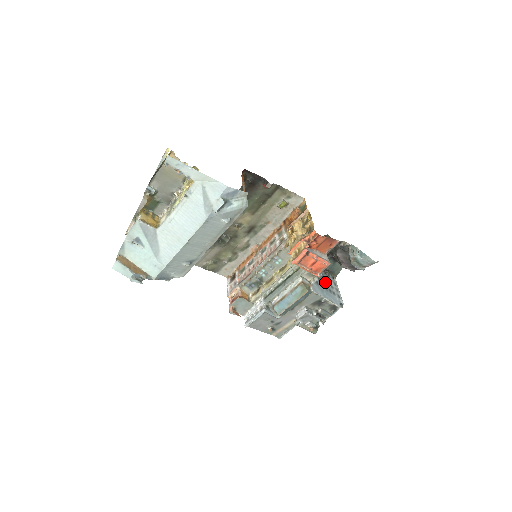
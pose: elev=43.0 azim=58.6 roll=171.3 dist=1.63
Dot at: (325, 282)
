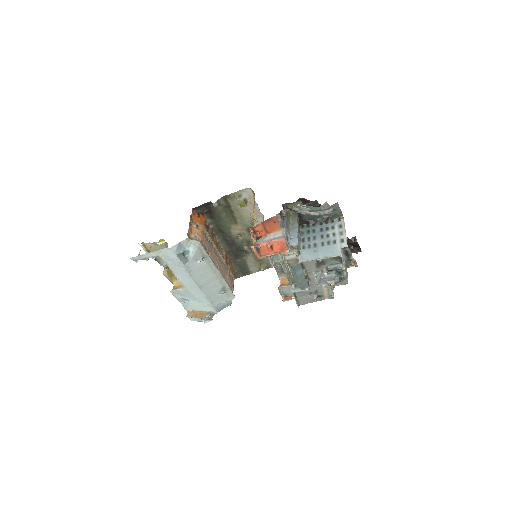
Dot at: (323, 236)
